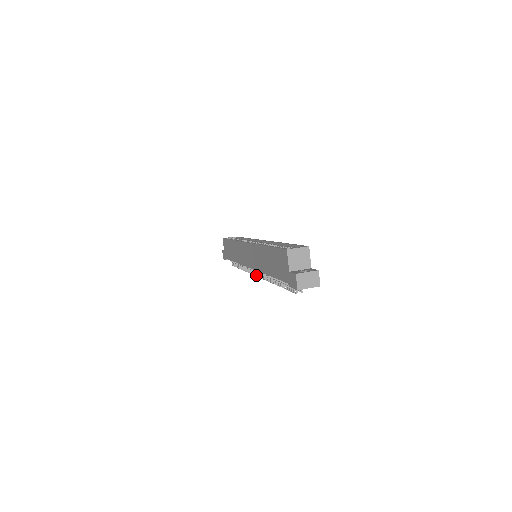
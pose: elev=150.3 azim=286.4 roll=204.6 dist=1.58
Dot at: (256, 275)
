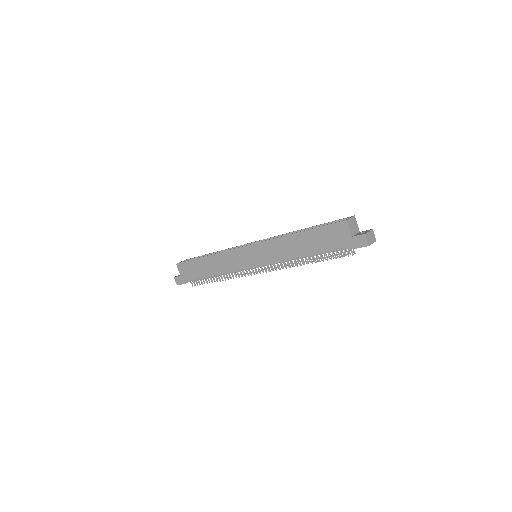
Dot at: (260, 273)
